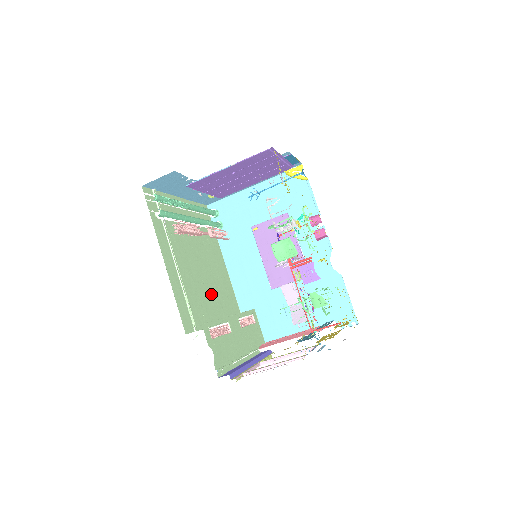
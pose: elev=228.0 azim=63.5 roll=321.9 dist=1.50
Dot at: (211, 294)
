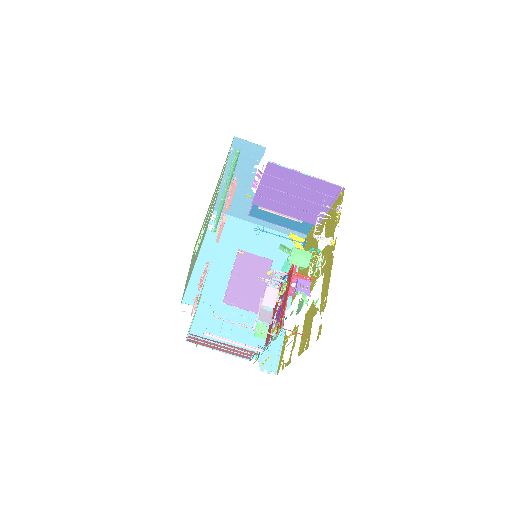
Dot at: occluded
